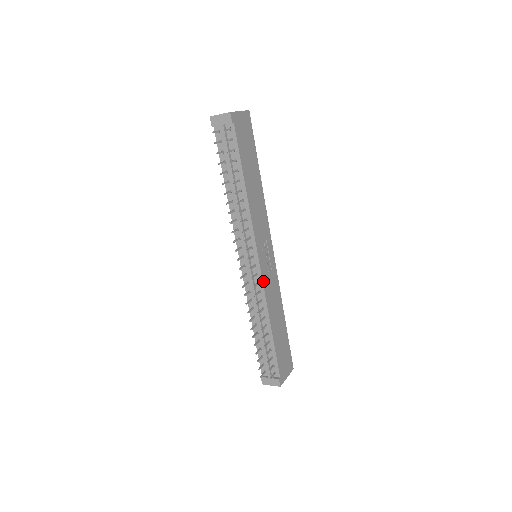
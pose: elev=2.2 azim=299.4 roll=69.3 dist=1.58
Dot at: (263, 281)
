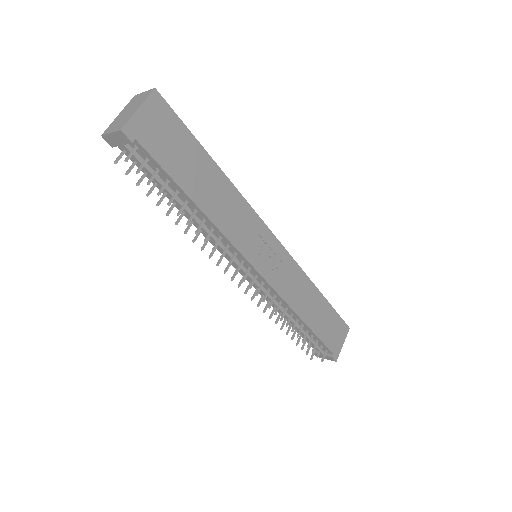
Dot at: (274, 287)
